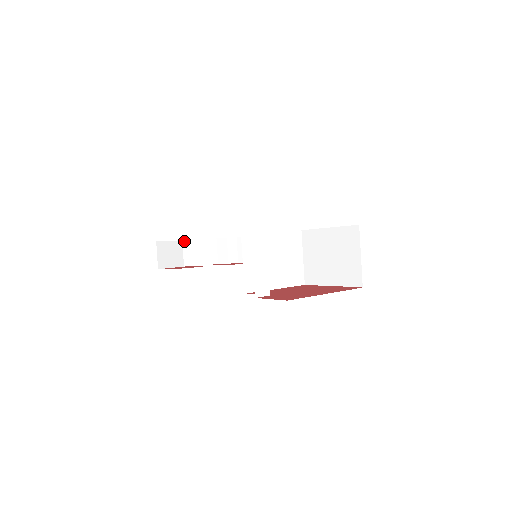
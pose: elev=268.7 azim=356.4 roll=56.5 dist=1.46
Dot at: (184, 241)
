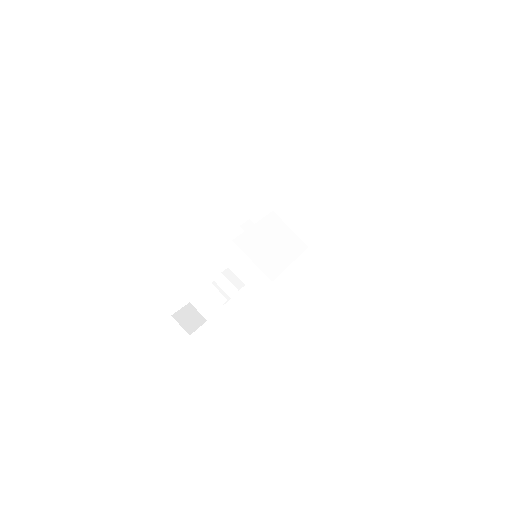
Dot at: (191, 301)
